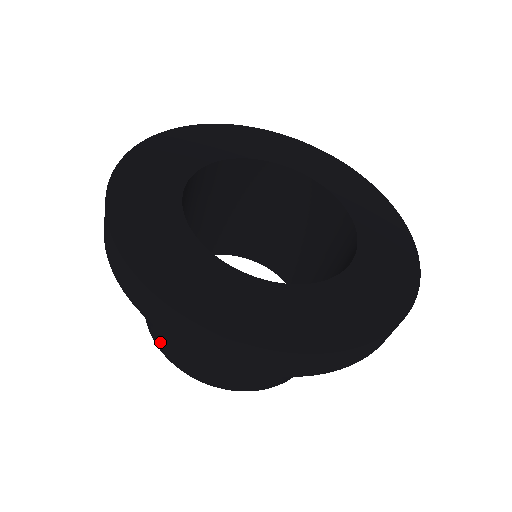
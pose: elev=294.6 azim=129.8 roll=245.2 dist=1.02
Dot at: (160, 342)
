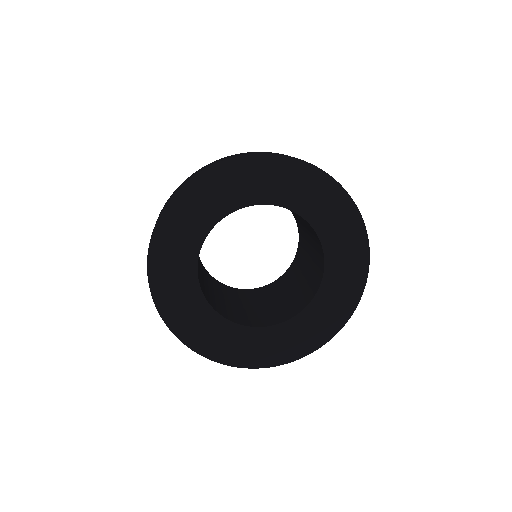
Dot at: occluded
